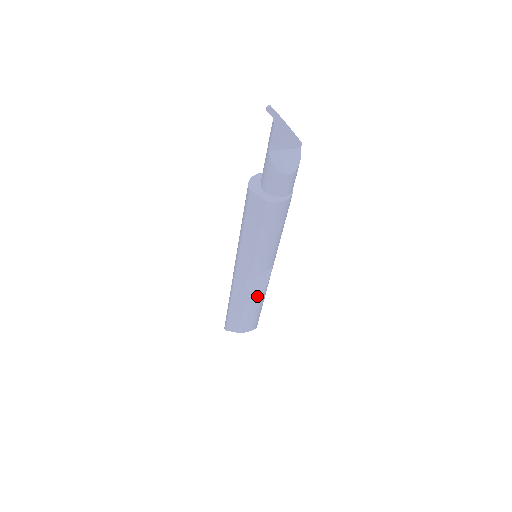
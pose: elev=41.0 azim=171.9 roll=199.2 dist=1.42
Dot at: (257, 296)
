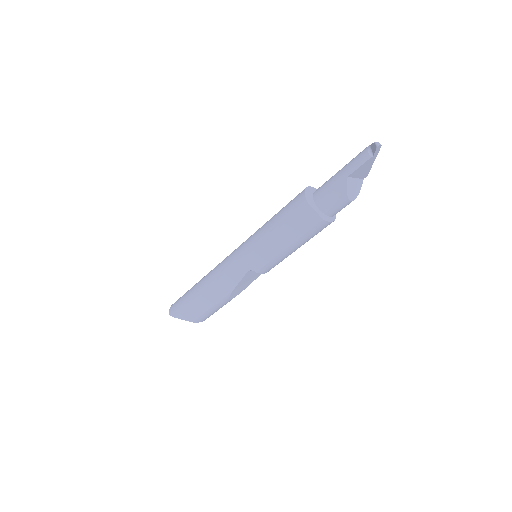
Dot at: (238, 292)
